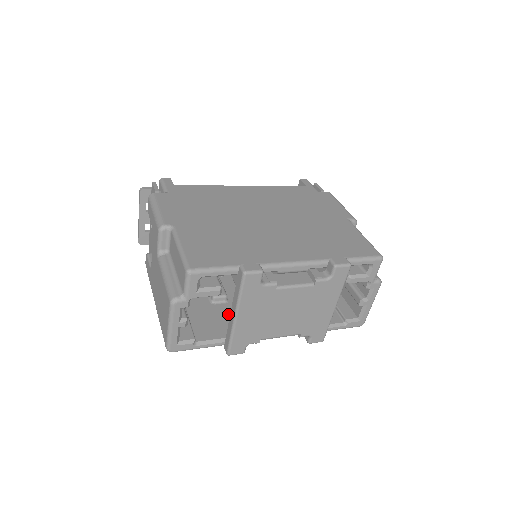
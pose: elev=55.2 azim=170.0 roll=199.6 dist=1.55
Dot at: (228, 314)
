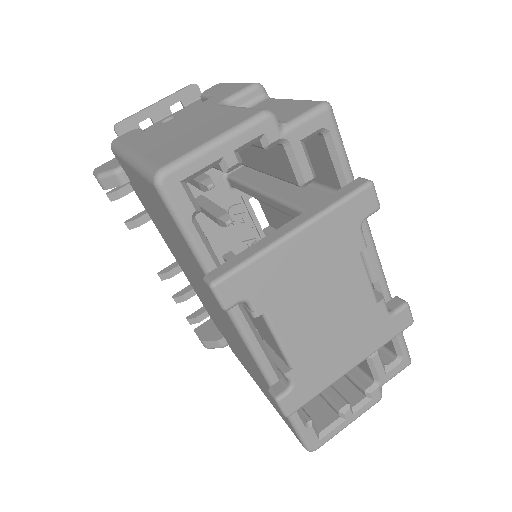
Dot at: occluded
